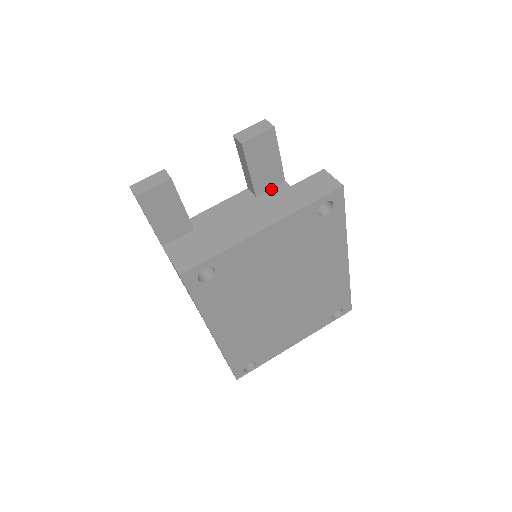
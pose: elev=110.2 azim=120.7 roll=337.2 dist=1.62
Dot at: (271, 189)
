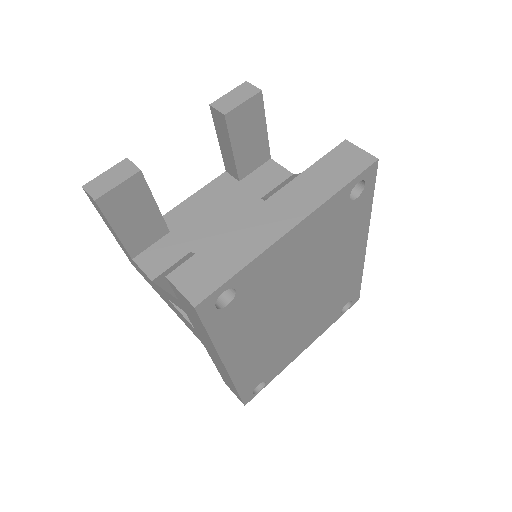
Dot at: (256, 170)
